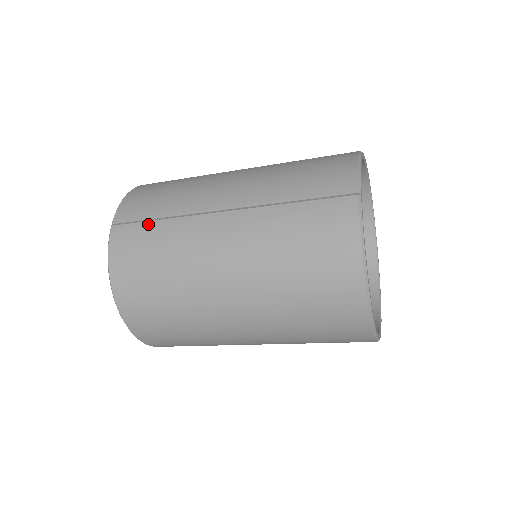
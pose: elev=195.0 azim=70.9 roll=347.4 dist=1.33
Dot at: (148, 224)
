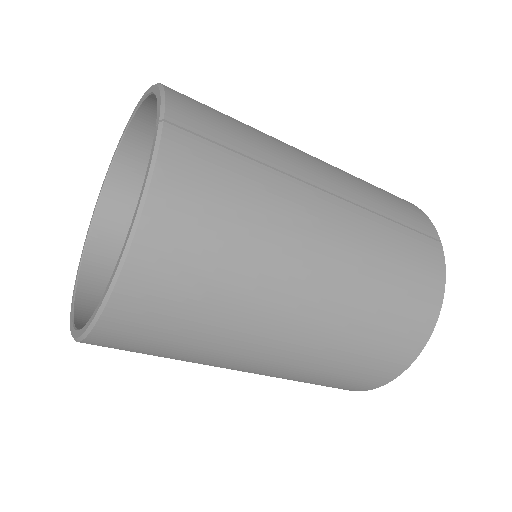
Dot at: (230, 154)
